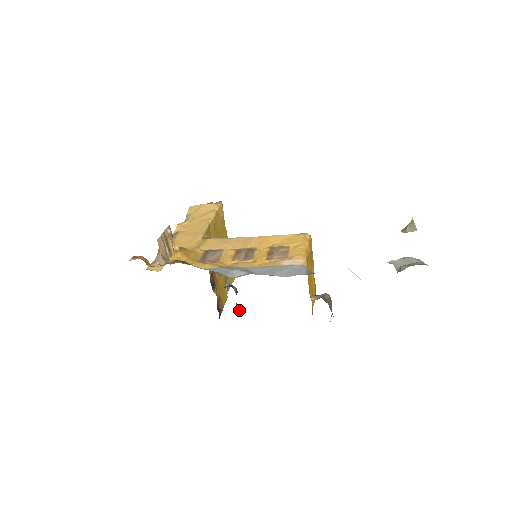
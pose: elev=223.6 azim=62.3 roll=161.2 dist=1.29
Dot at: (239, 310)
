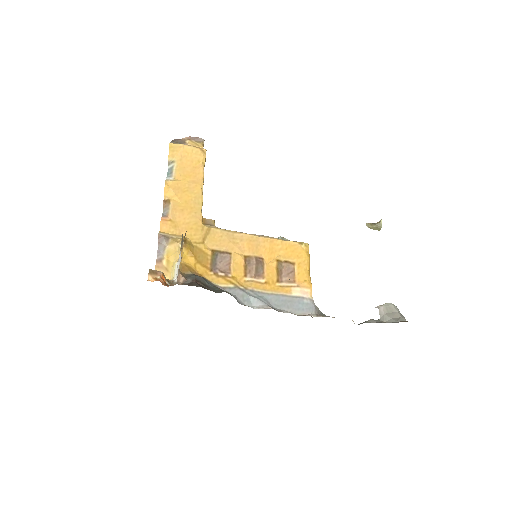
Dot at: occluded
